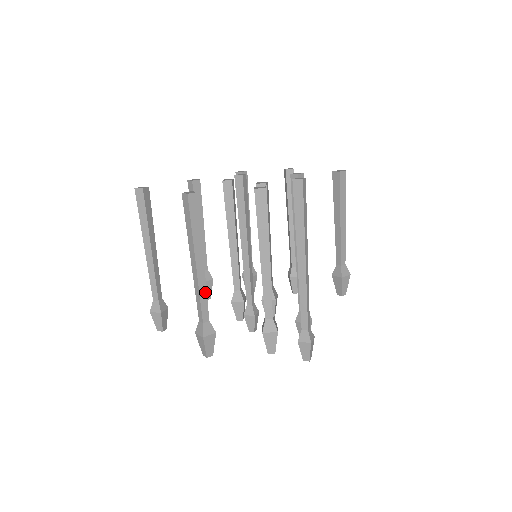
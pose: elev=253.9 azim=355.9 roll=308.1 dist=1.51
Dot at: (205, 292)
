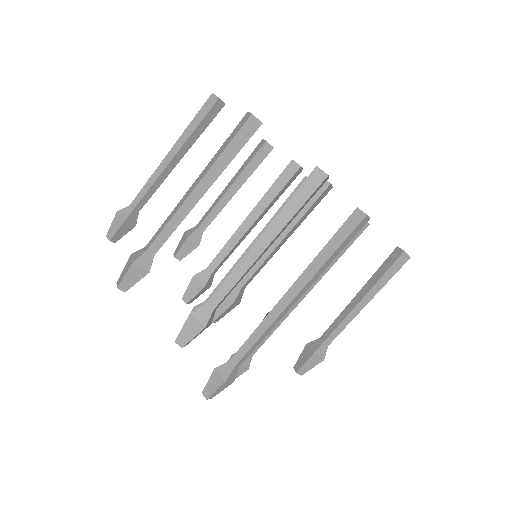
Dot at: (178, 223)
